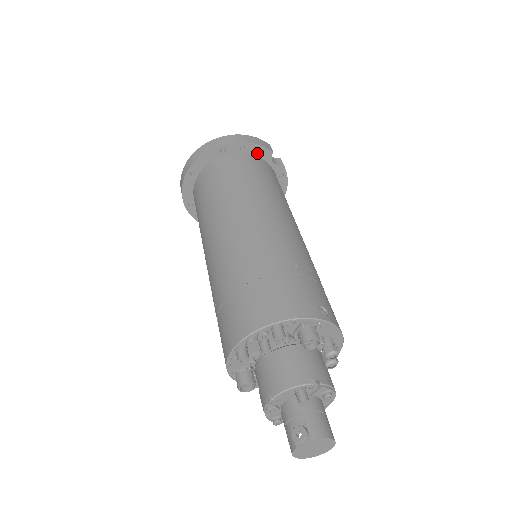
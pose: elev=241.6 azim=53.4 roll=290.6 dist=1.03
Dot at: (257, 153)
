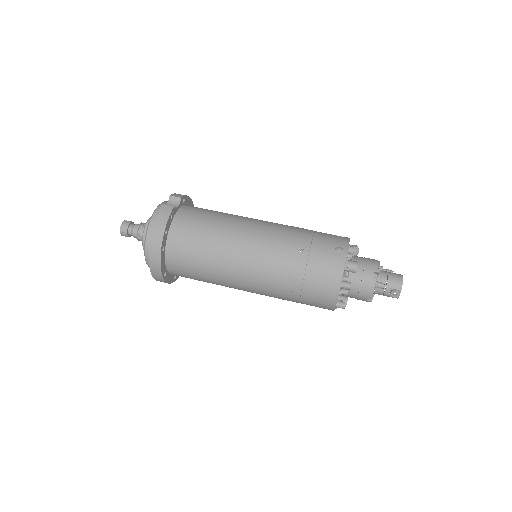
Dot at: (171, 220)
